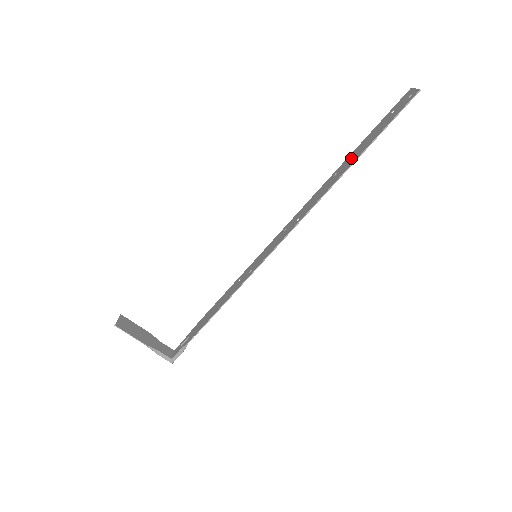
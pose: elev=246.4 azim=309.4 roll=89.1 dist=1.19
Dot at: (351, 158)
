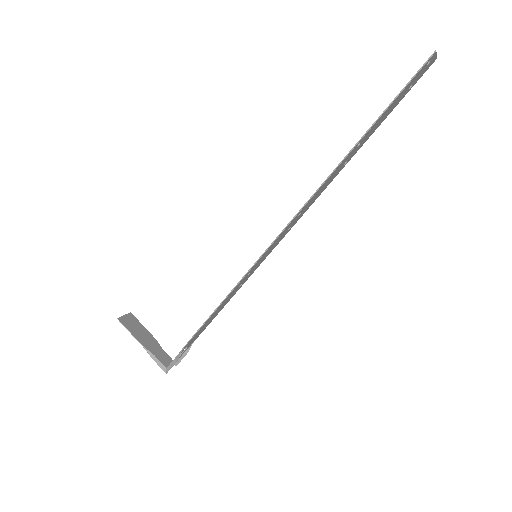
Dot at: (360, 142)
